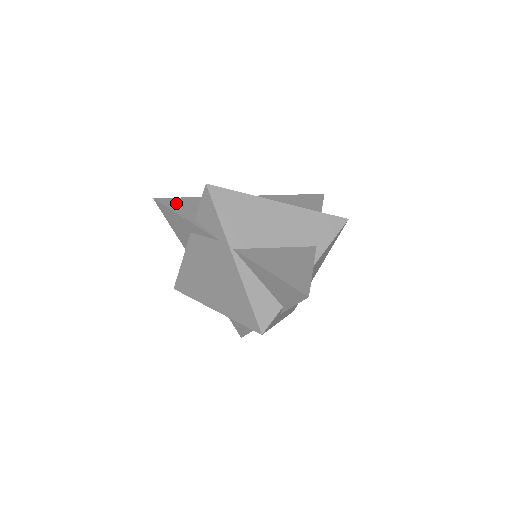
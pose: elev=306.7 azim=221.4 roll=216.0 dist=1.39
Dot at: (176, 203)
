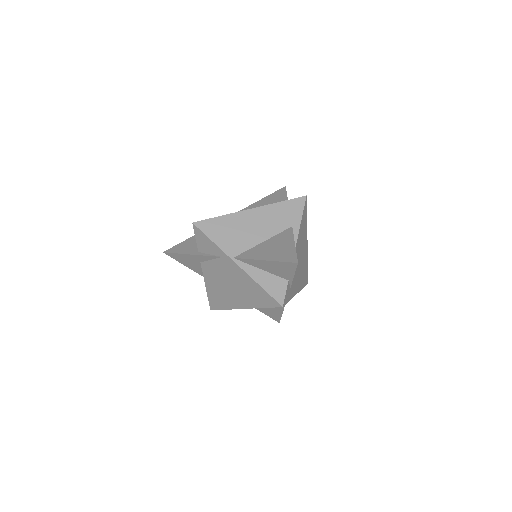
Dot at: (180, 247)
